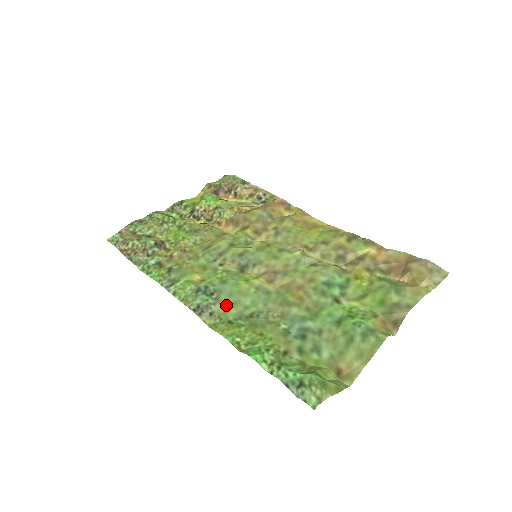
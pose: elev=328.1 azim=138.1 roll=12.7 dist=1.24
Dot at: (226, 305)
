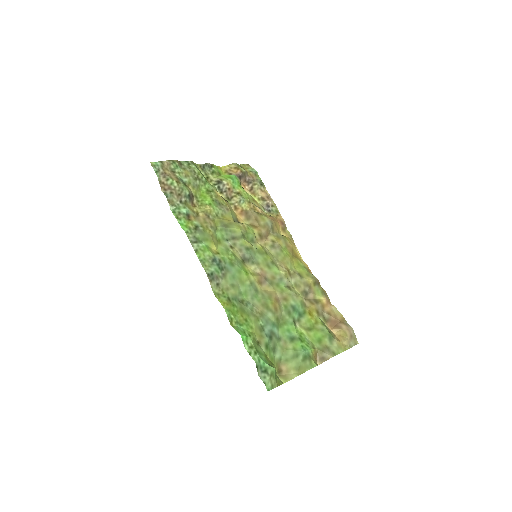
Dot at: (229, 283)
